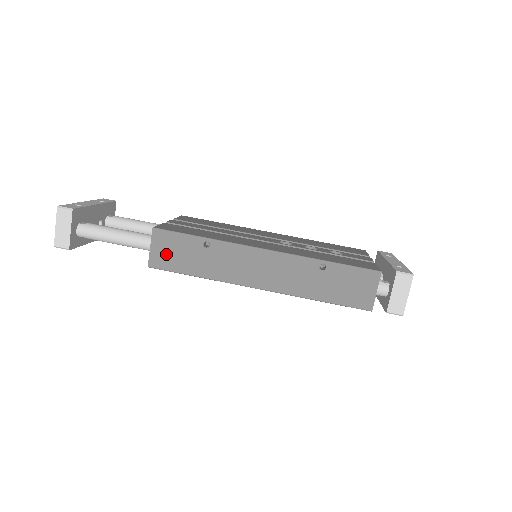
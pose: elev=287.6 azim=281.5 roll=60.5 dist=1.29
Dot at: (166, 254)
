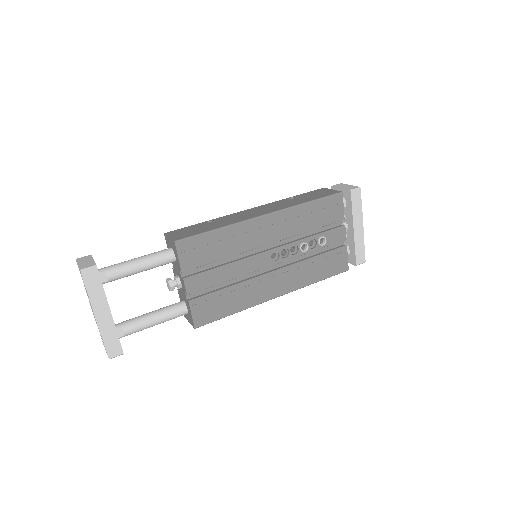
Dot at: (184, 234)
